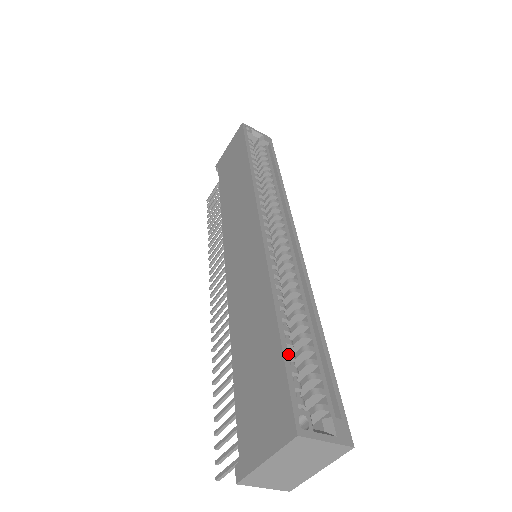
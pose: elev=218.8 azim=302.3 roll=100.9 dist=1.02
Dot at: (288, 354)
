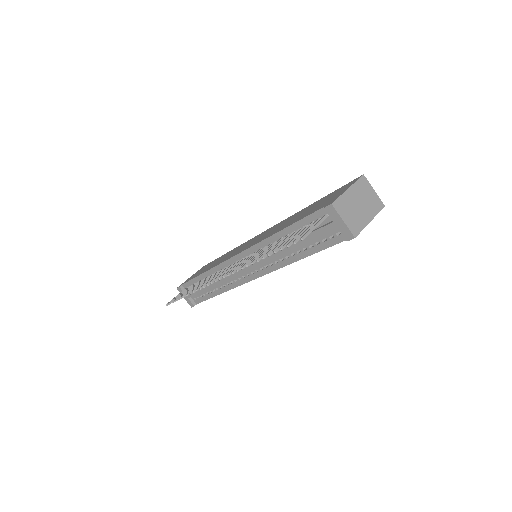
Dot at: occluded
